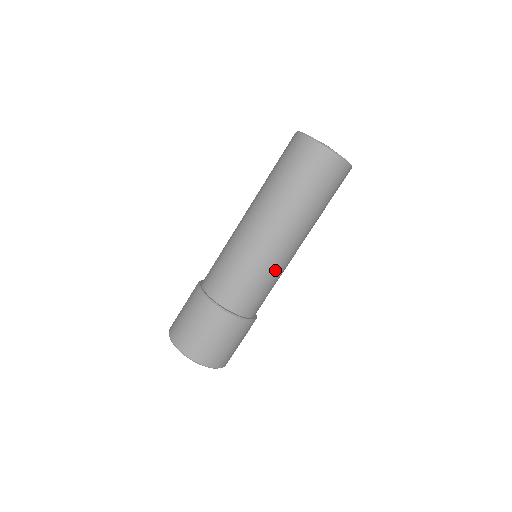
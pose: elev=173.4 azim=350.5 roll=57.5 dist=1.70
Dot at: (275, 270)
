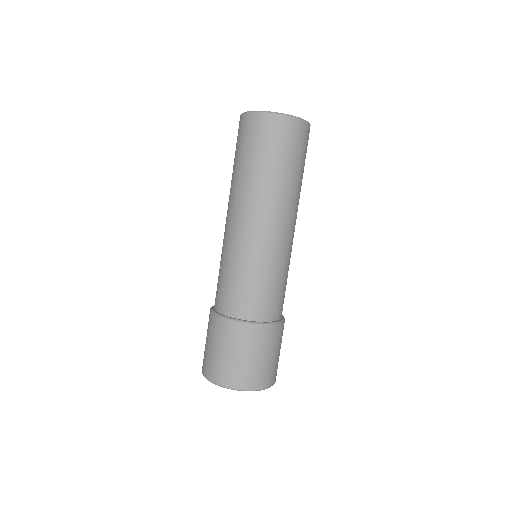
Dot at: occluded
